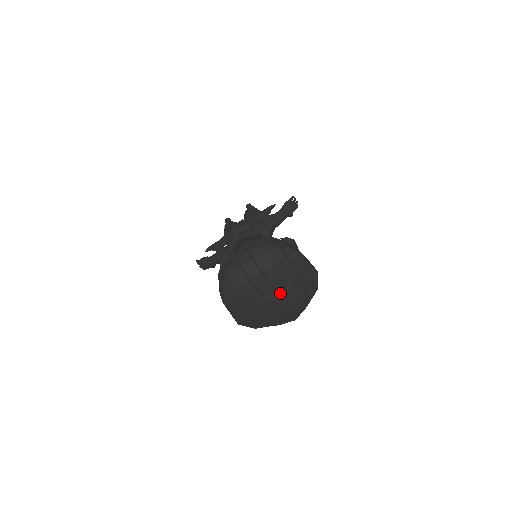
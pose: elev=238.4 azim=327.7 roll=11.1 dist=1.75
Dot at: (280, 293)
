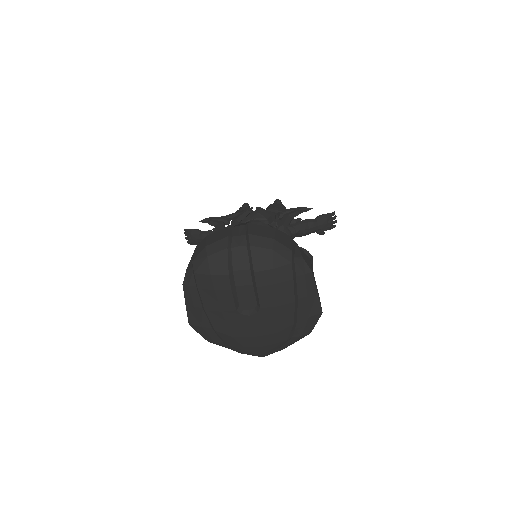
Dot at: (261, 311)
